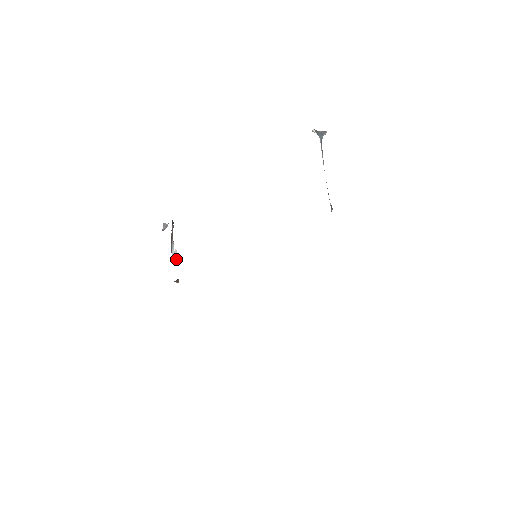
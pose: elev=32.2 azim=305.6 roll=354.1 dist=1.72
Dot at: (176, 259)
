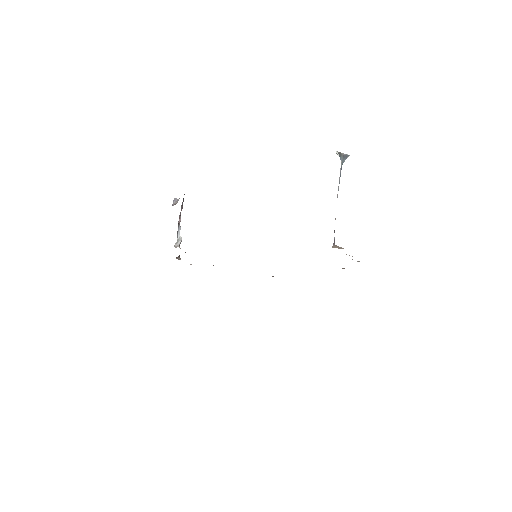
Dot at: occluded
